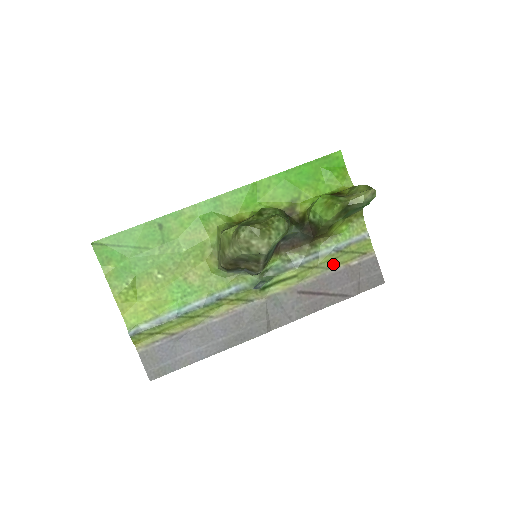
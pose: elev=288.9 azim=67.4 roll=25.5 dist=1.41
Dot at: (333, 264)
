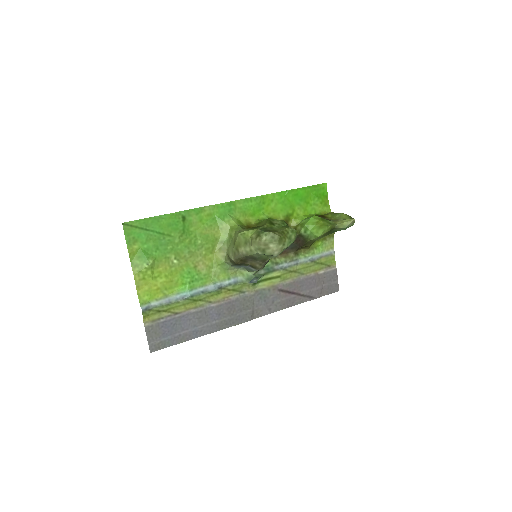
Dot at: (307, 271)
